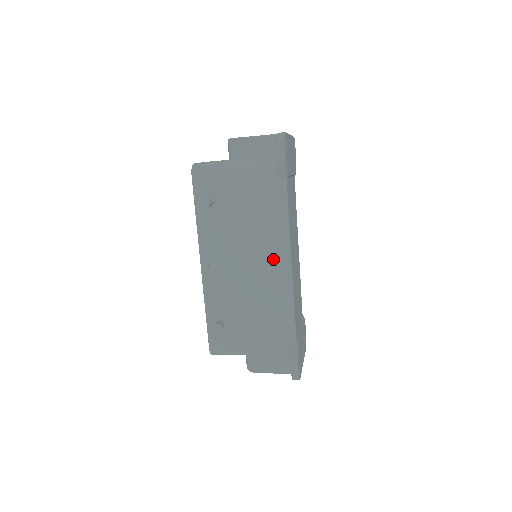
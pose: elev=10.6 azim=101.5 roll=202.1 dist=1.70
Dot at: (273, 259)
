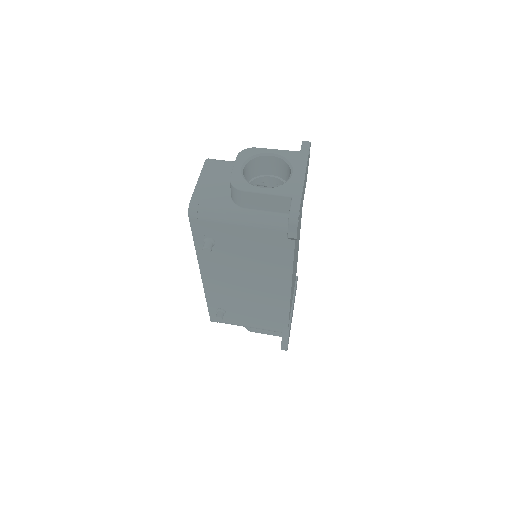
Dot at: (273, 286)
